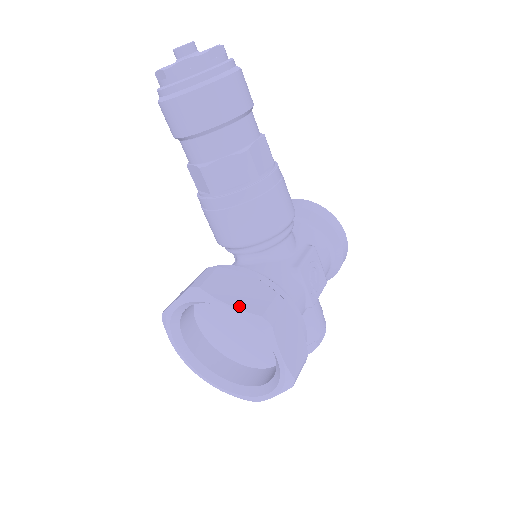
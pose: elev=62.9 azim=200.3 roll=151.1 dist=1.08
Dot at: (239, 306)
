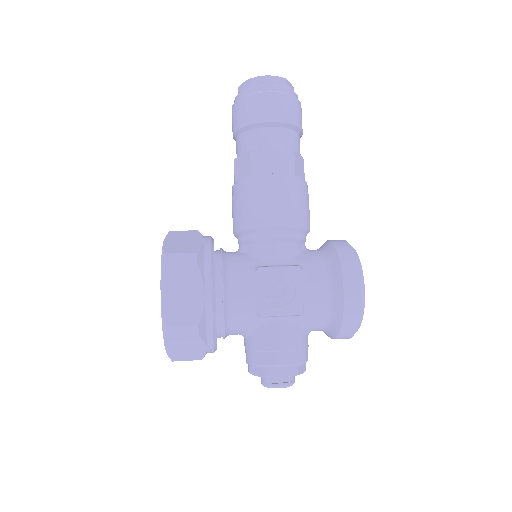
Dot at: (166, 245)
